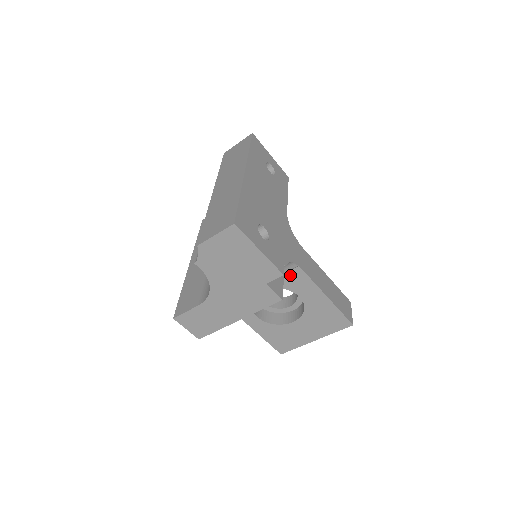
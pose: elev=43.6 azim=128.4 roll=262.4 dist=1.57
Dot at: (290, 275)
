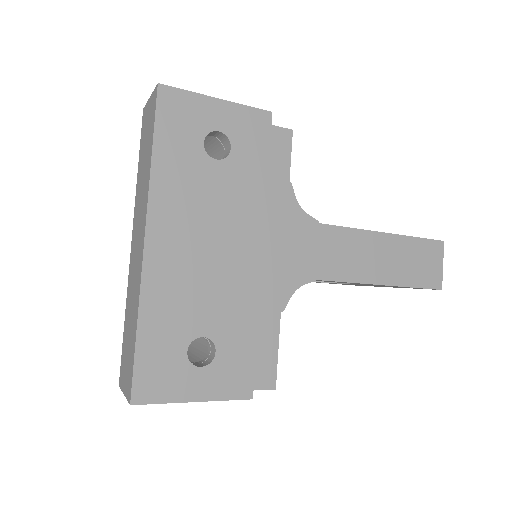
Dot at: occluded
